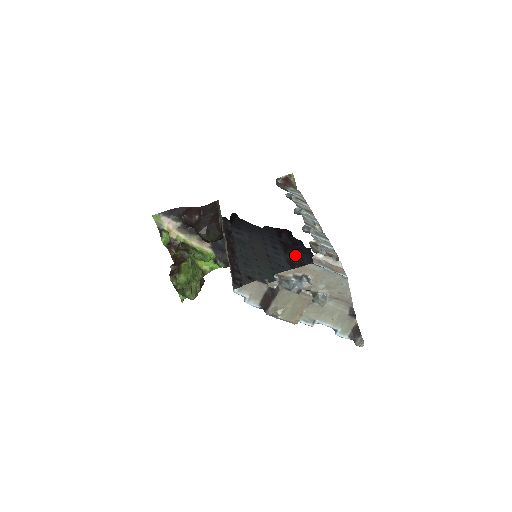
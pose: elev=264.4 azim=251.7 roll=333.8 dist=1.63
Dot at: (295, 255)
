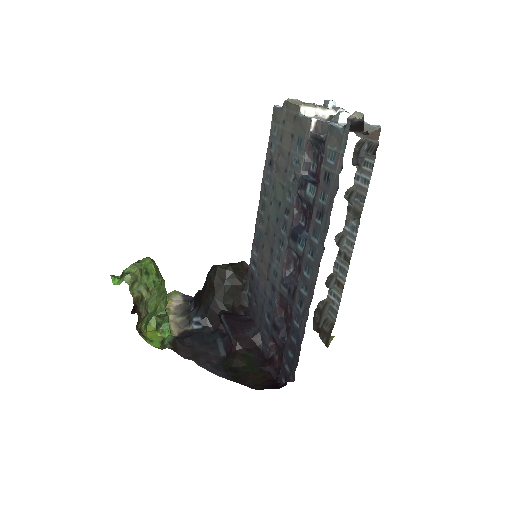
Dot at: (288, 302)
